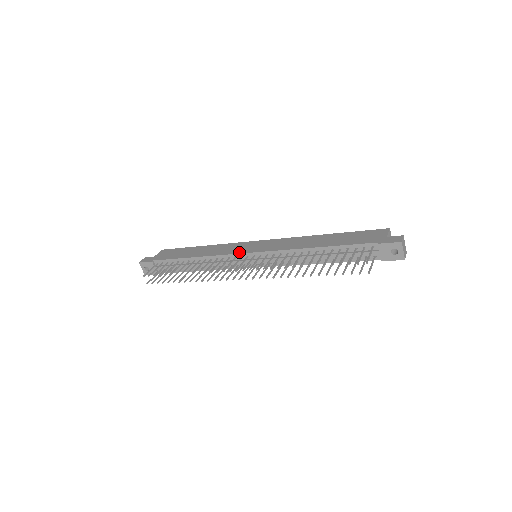
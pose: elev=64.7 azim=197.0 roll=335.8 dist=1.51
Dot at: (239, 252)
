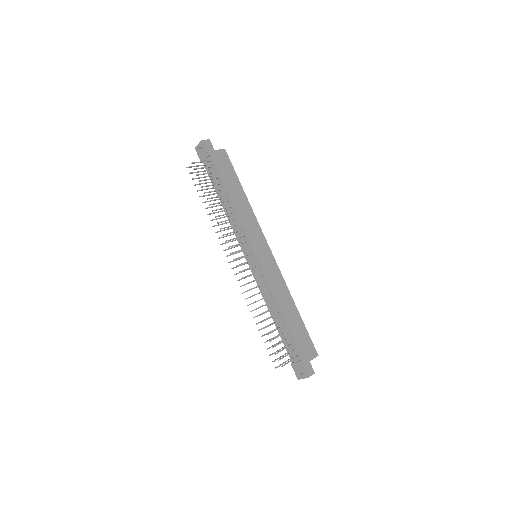
Dot at: (252, 243)
